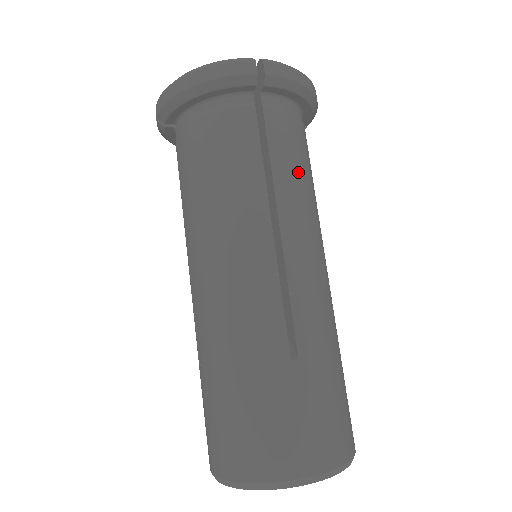
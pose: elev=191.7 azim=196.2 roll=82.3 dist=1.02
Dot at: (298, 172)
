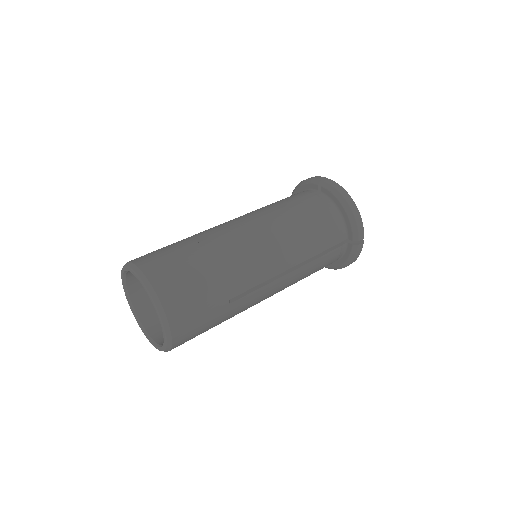
Dot at: (300, 216)
